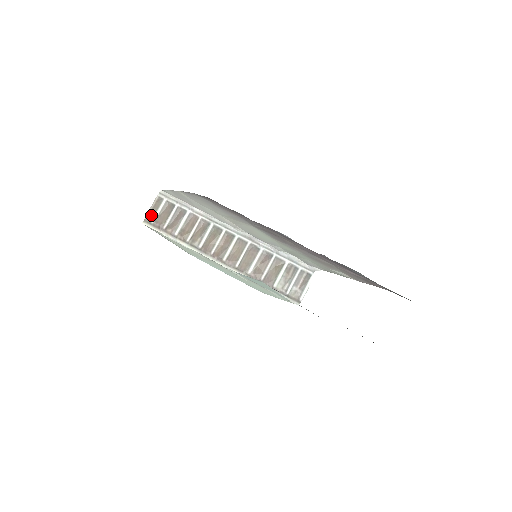
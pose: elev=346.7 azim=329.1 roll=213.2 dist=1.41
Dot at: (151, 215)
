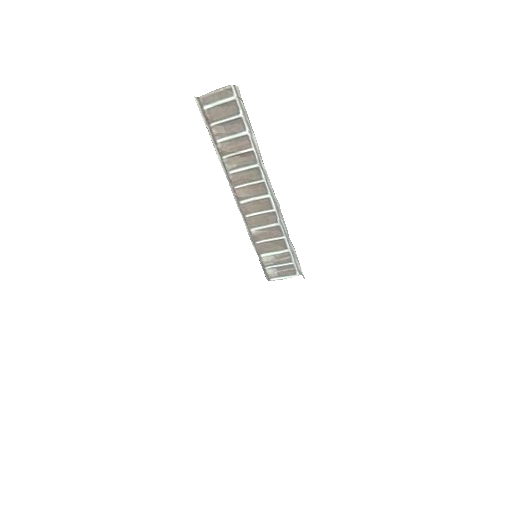
Dot at: (209, 99)
